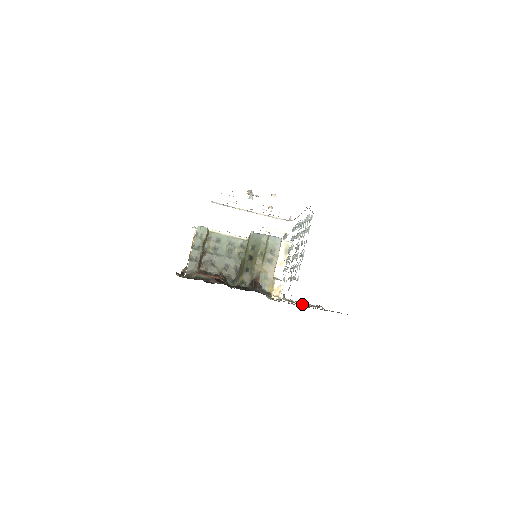
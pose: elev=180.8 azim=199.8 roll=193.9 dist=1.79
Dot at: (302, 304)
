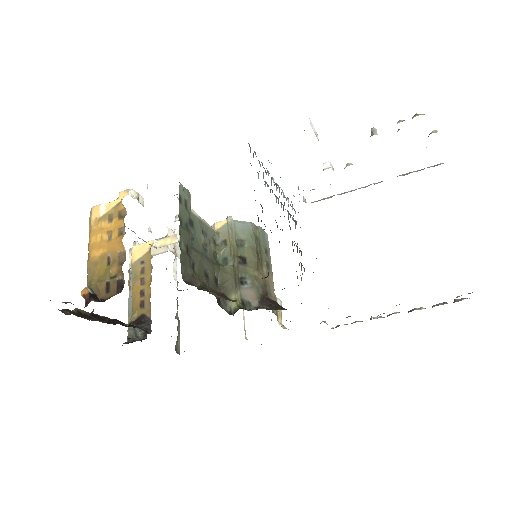
Dot at: (470, 293)
